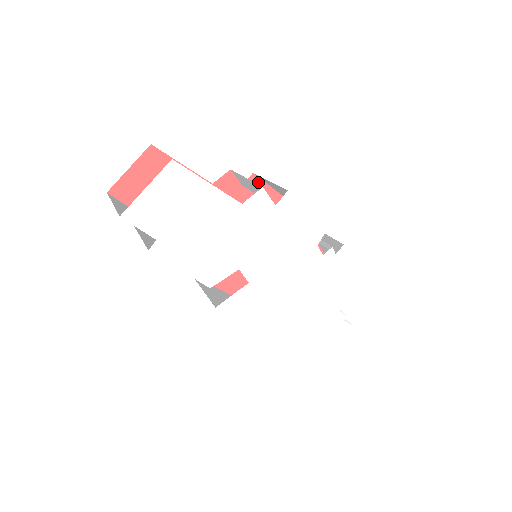
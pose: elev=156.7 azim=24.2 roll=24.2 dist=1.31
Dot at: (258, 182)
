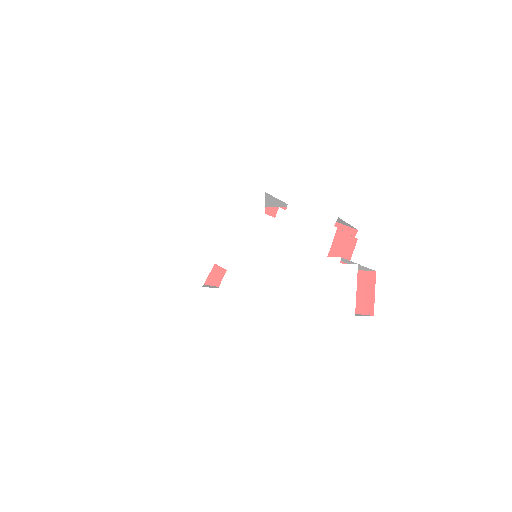
Dot at: occluded
